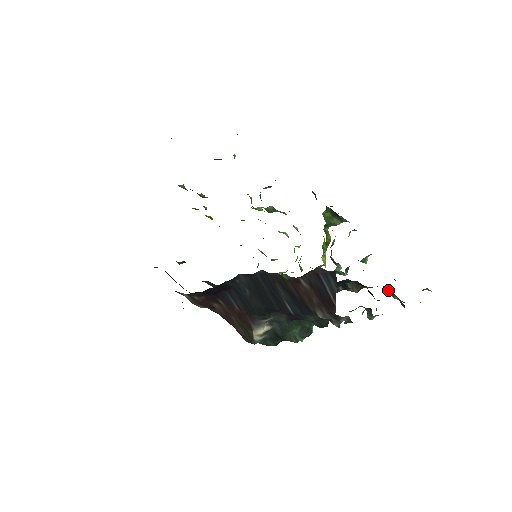
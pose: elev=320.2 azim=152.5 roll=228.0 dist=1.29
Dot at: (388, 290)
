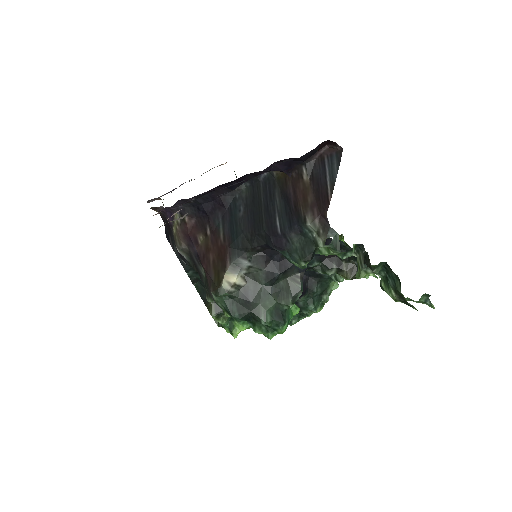
Dot at: (385, 283)
